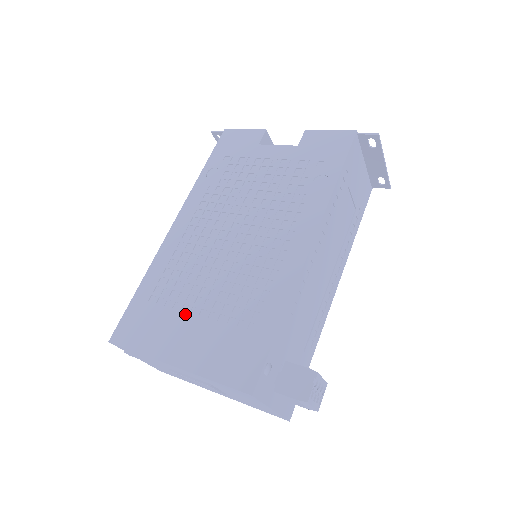
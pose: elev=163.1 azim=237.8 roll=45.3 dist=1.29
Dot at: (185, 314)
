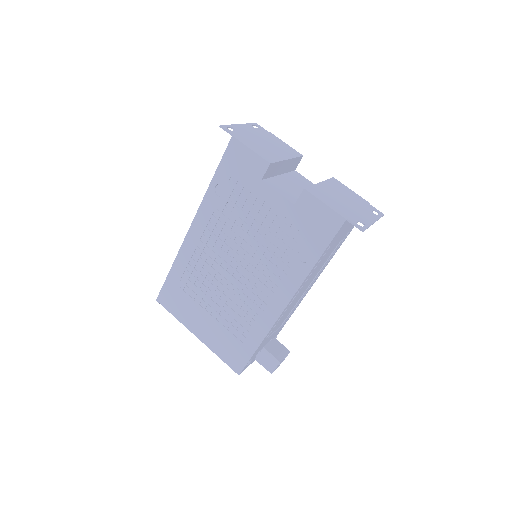
Dot at: (202, 309)
